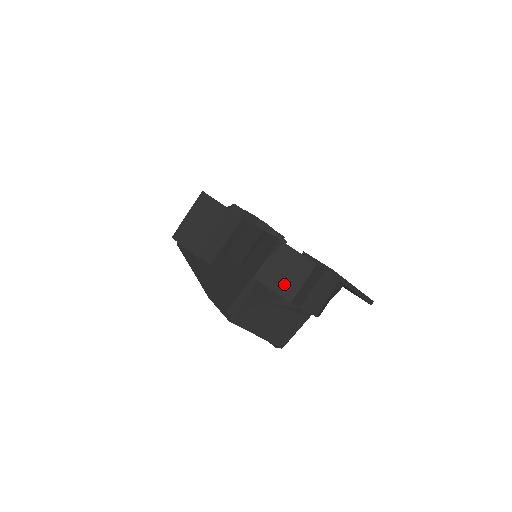
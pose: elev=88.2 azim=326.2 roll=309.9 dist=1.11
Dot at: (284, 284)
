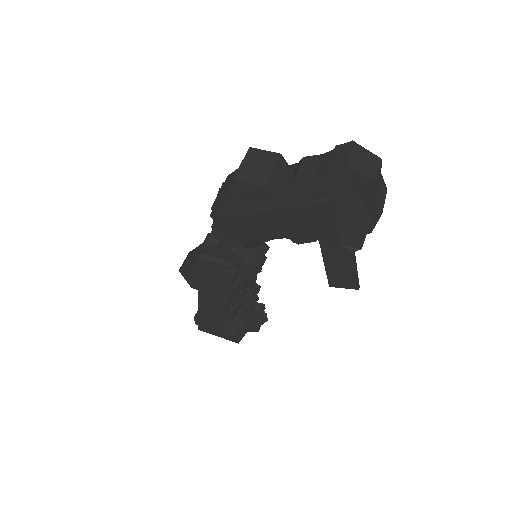
Dot at: (367, 170)
